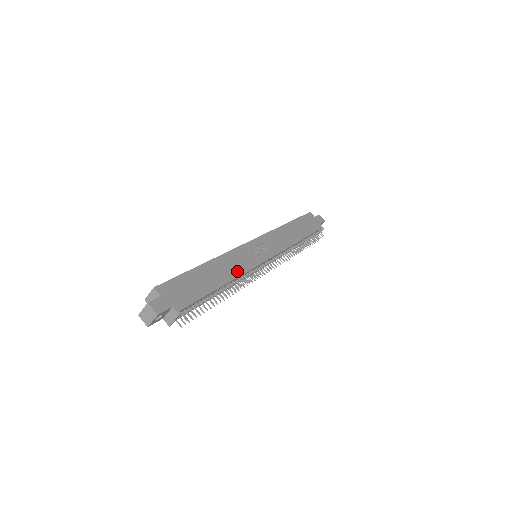
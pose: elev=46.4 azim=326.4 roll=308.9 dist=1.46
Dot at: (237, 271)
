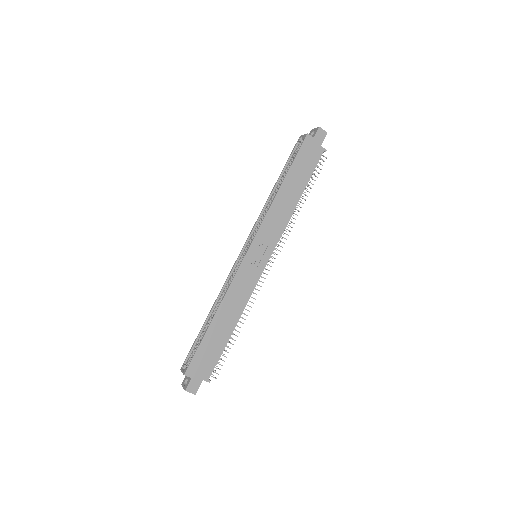
Dot at: (242, 303)
